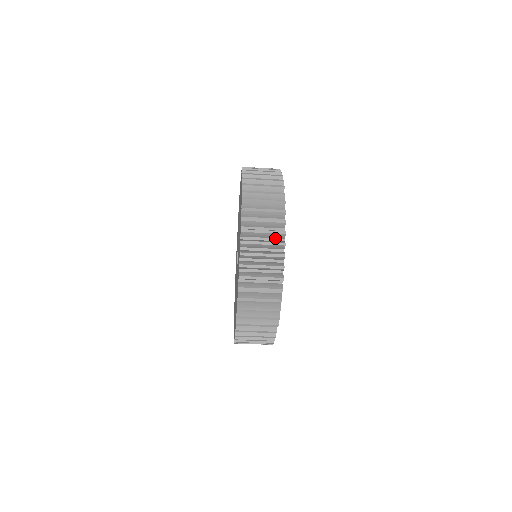
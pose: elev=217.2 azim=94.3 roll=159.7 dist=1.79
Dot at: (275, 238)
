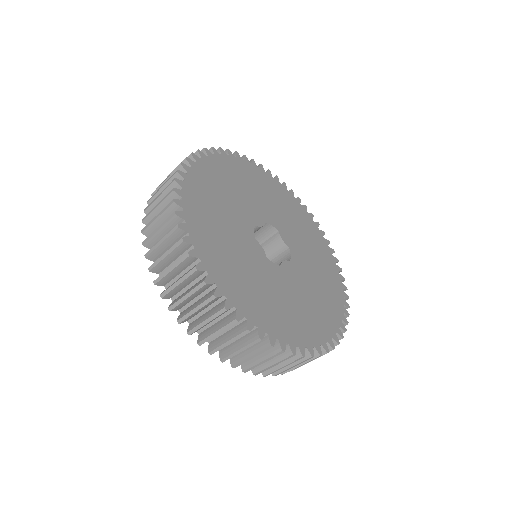
Dot at: occluded
